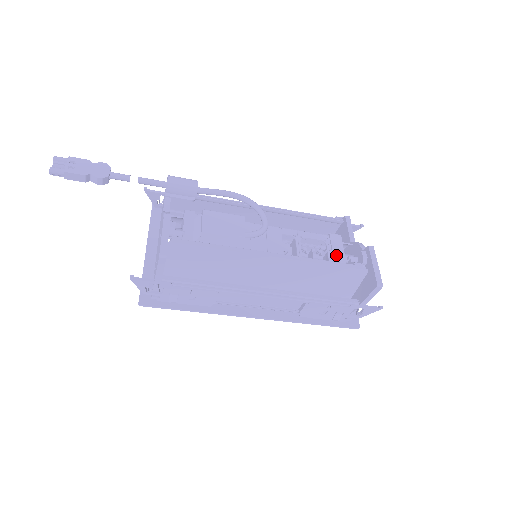
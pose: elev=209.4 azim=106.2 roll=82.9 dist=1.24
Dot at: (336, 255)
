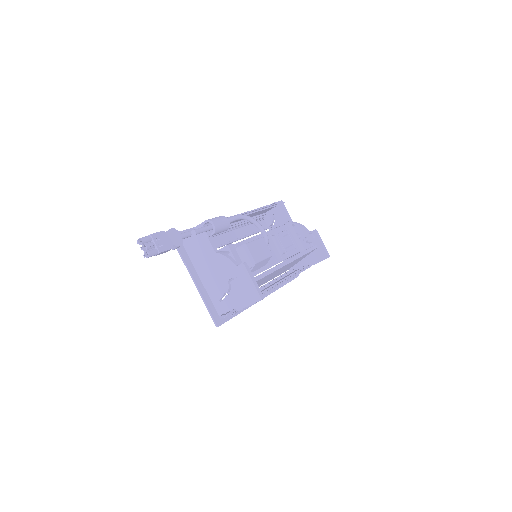
Dot at: (296, 239)
